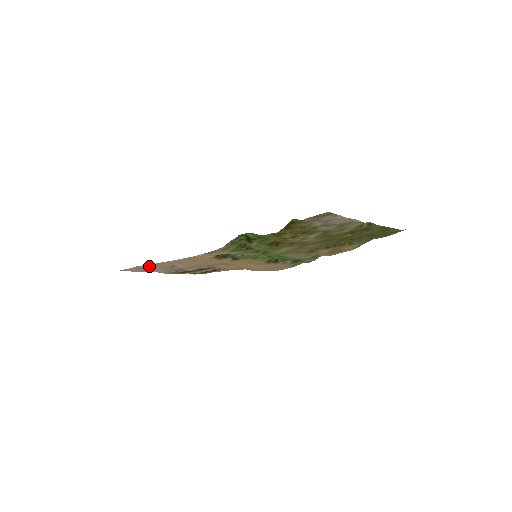
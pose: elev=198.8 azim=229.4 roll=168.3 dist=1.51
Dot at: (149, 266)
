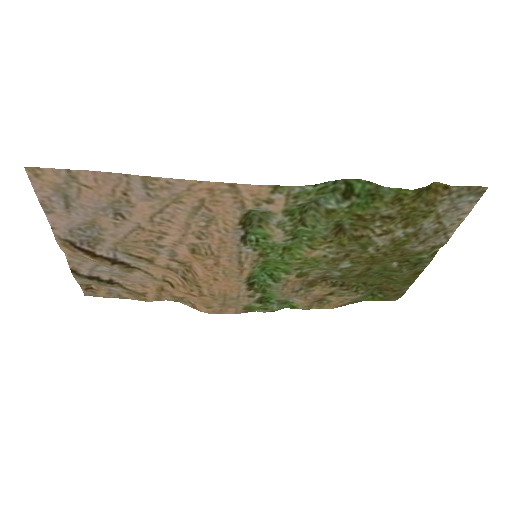
Dot at: (99, 185)
